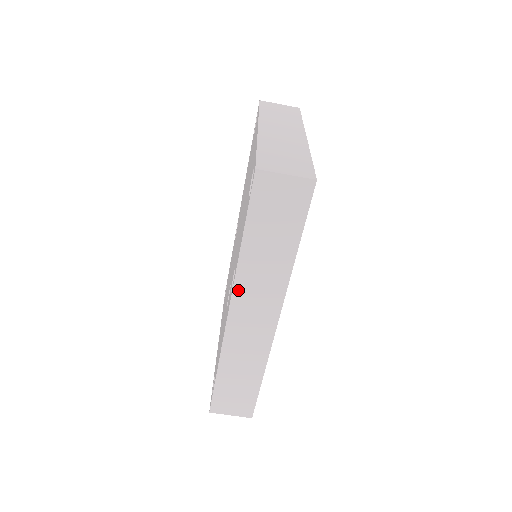
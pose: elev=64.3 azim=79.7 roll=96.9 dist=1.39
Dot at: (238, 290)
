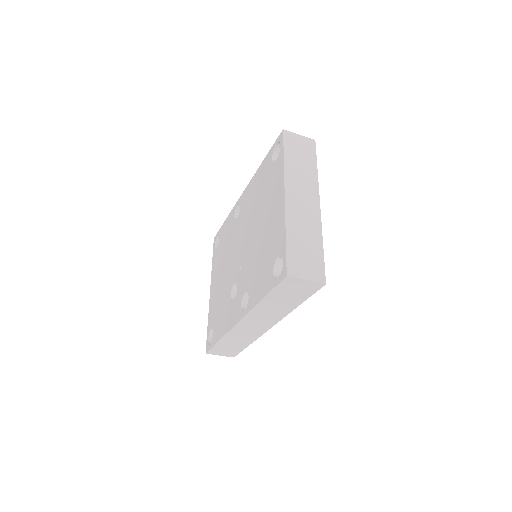
Dot at: (250, 315)
